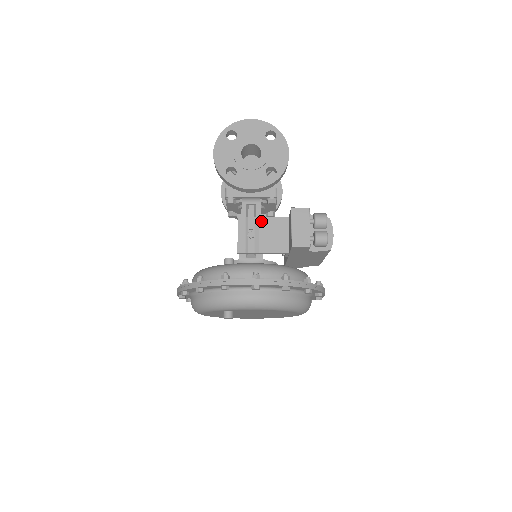
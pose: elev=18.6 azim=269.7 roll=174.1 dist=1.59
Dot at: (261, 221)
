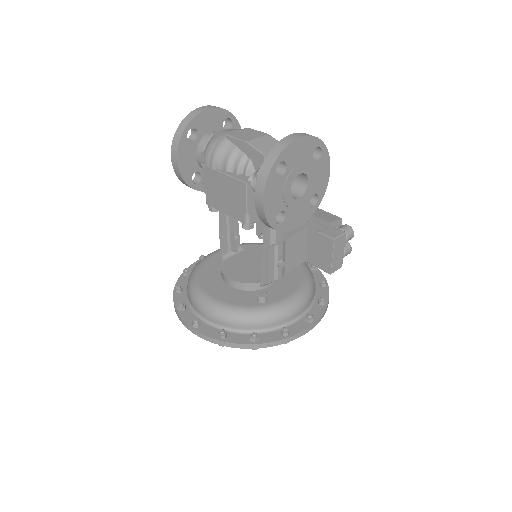
Dot at: (287, 243)
